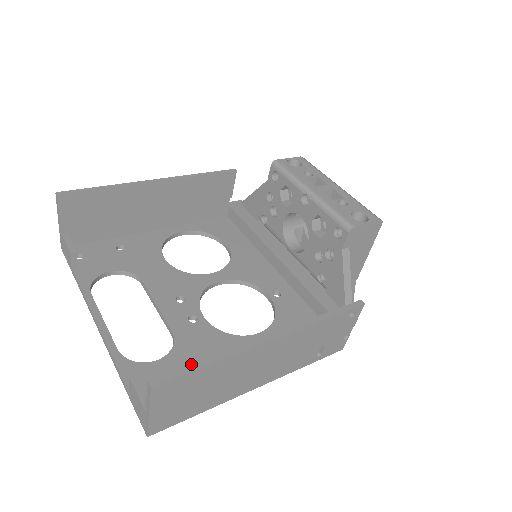
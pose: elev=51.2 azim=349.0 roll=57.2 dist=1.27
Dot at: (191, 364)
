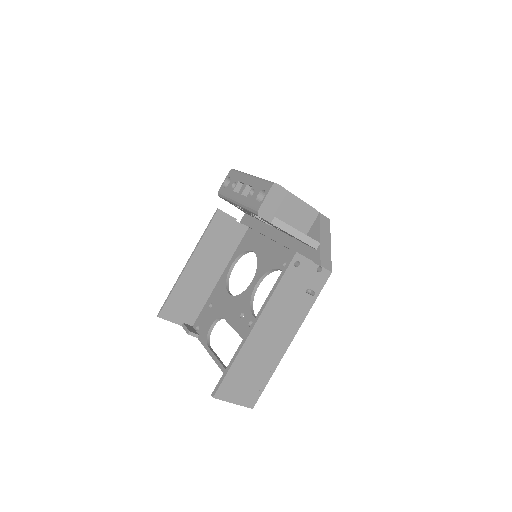
Dot at: (224, 373)
